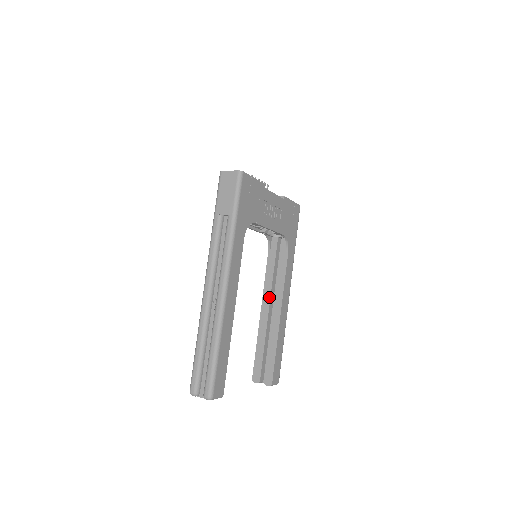
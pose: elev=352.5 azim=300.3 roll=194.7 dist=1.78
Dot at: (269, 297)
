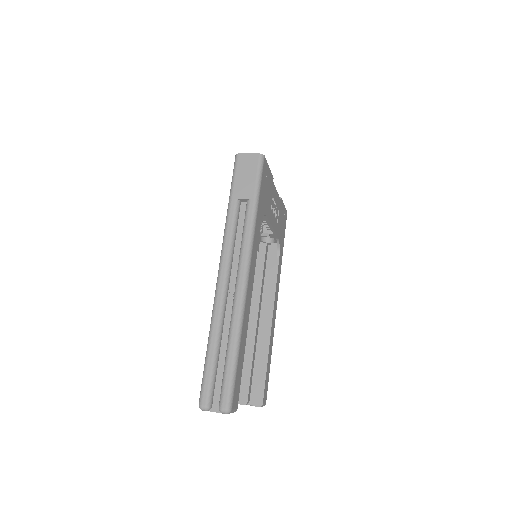
Dot at: (257, 307)
